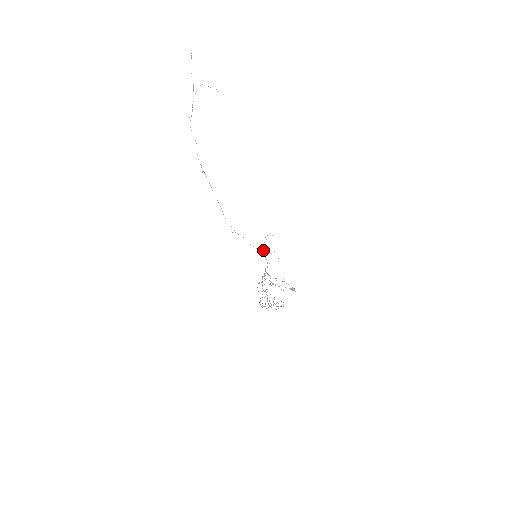
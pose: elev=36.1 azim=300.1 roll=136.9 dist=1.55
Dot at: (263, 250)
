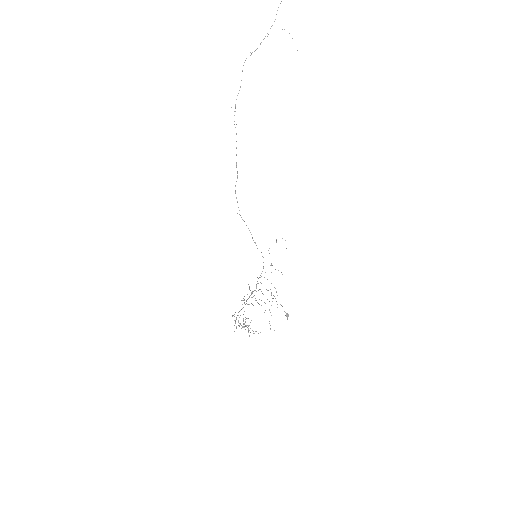
Dot at: occluded
